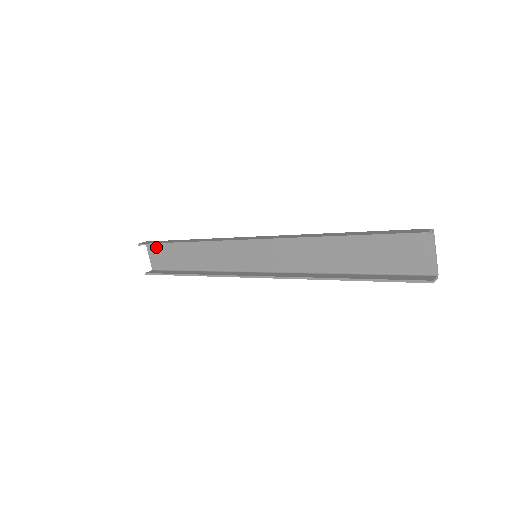
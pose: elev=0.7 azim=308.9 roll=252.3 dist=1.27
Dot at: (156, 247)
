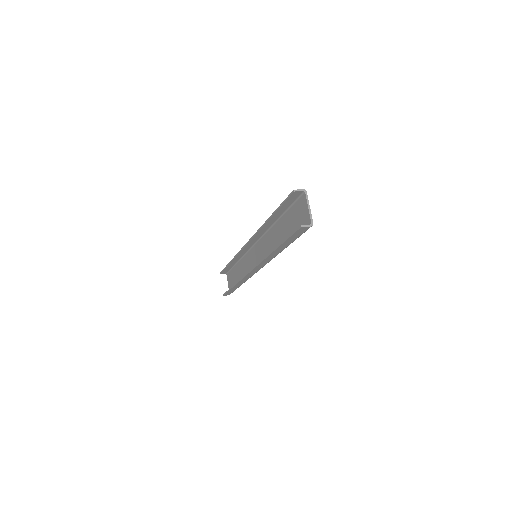
Dot at: (229, 274)
